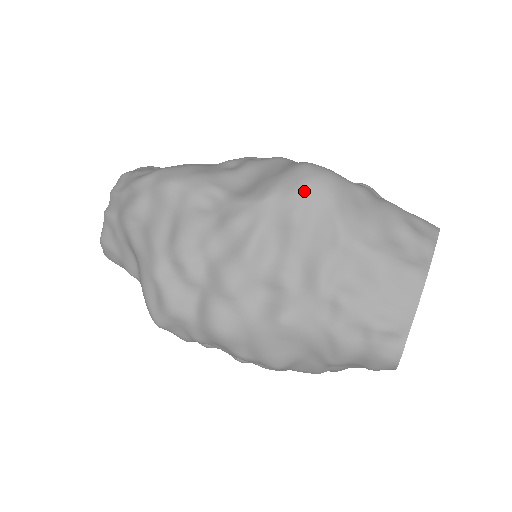
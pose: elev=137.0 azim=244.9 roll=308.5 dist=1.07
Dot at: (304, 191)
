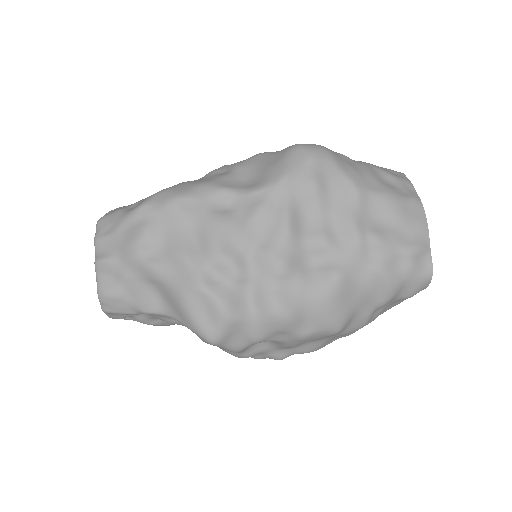
Dot at: (312, 162)
